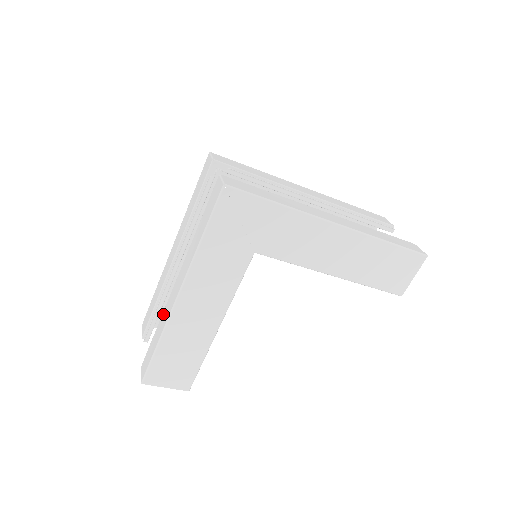
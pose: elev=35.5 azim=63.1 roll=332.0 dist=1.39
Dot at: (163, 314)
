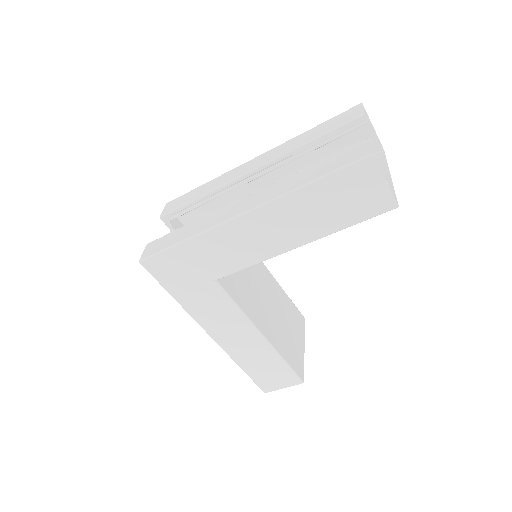
Dot at: occluded
